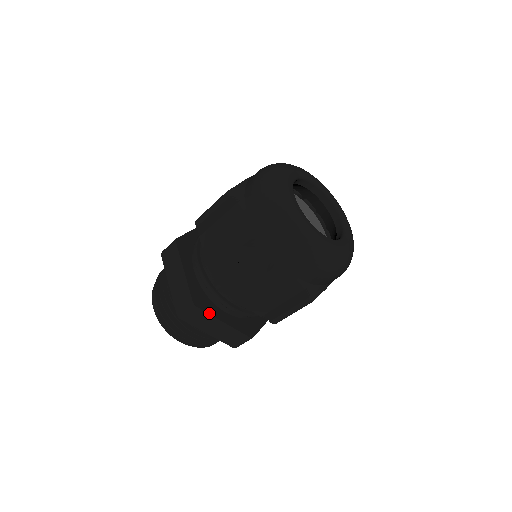
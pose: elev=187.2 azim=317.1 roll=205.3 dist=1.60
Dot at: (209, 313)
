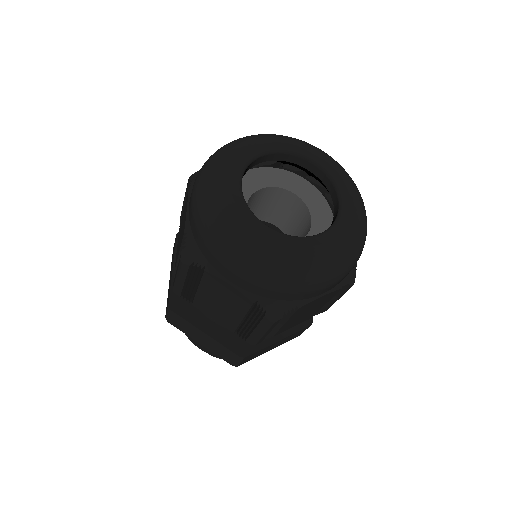
Dot at: (260, 349)
